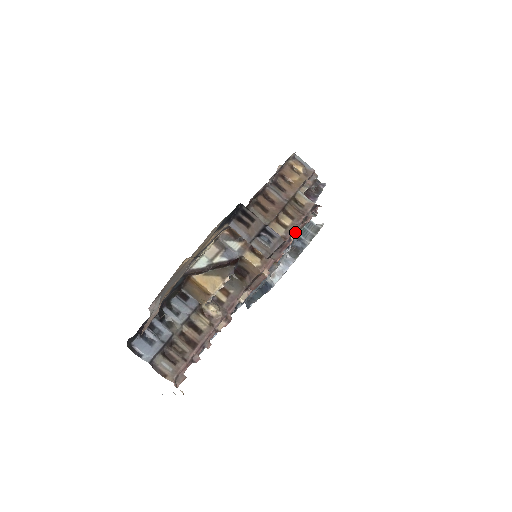
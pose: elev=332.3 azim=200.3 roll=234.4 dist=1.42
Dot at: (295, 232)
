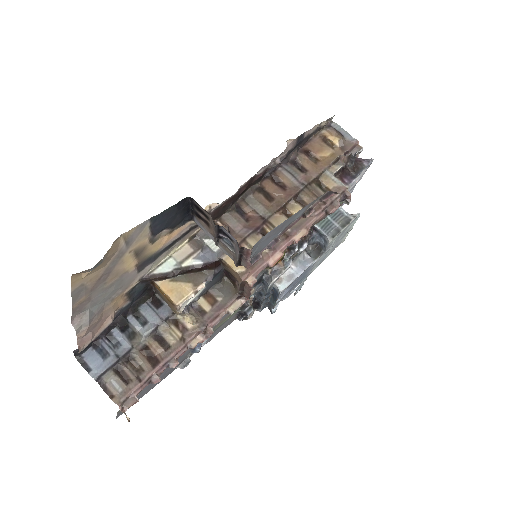
Dot at: (307, 227)
